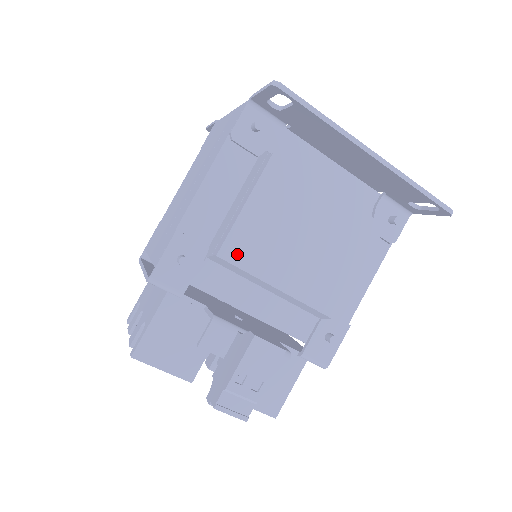
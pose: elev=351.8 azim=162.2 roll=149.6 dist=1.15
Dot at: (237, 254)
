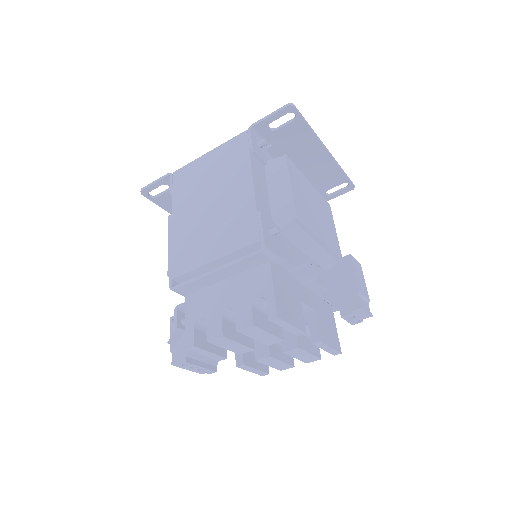
Dot at: (302, 217)
